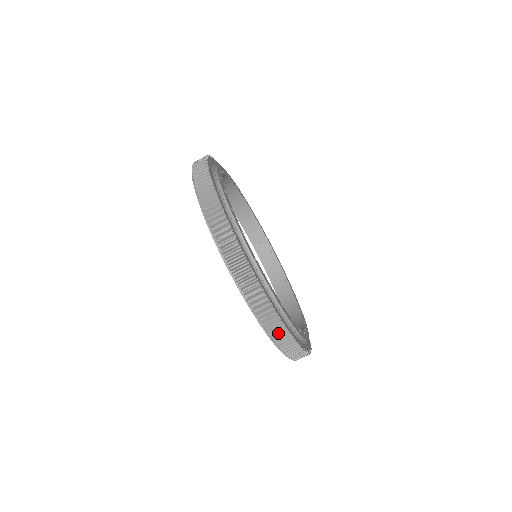
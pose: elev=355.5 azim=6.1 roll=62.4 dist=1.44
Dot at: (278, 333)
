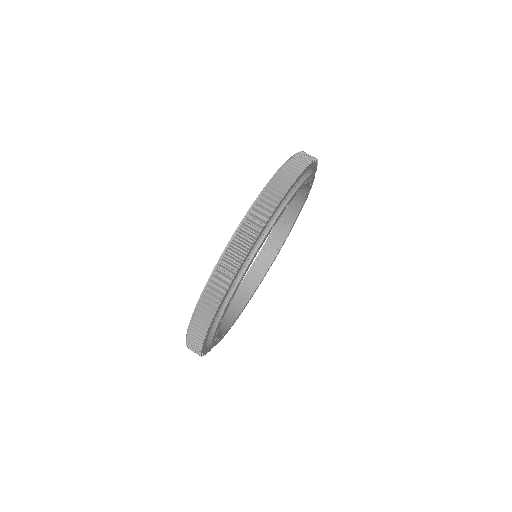
Dot at: occluded
